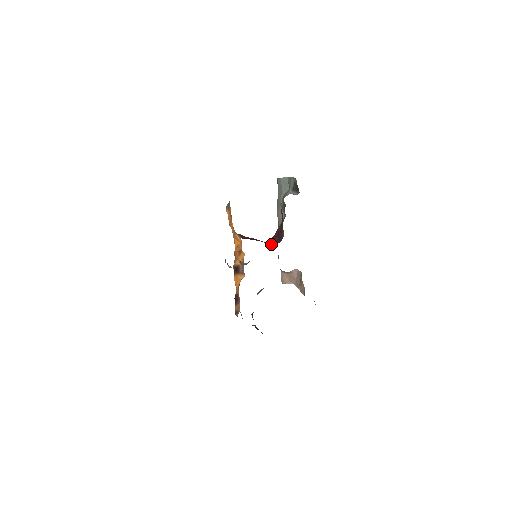
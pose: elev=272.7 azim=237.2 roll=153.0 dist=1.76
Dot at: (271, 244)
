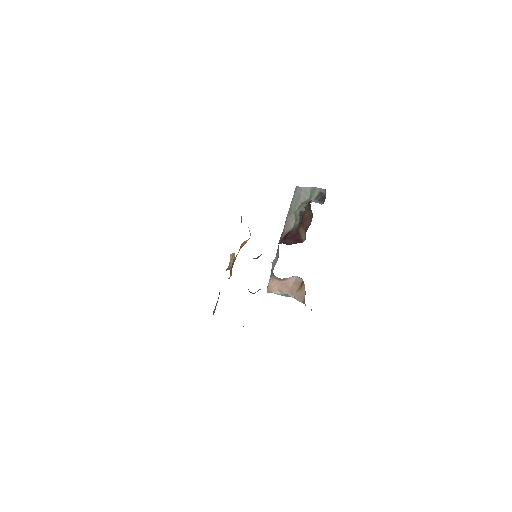
Dot at: (287, 244)
